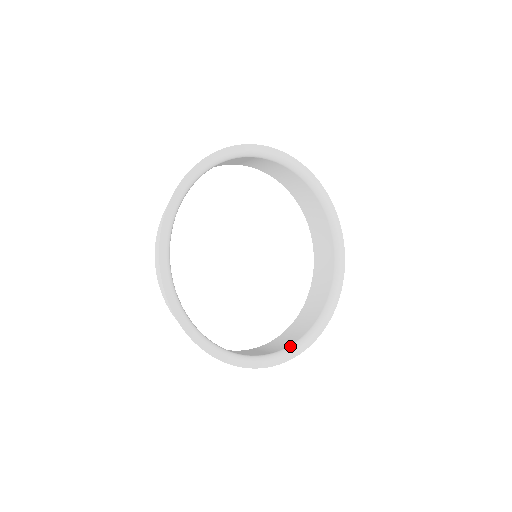
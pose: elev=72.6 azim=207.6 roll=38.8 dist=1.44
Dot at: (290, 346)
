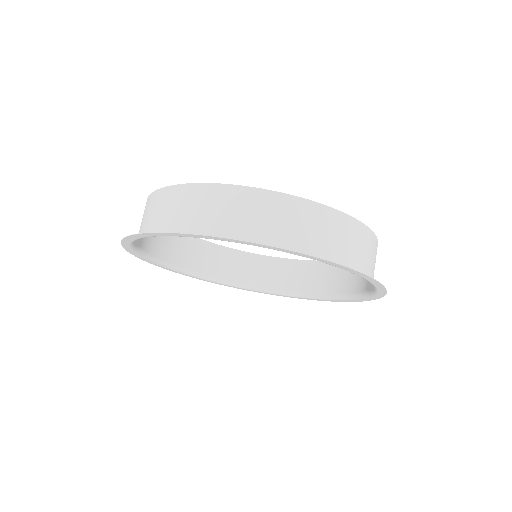
Dot at: (309, 294)
